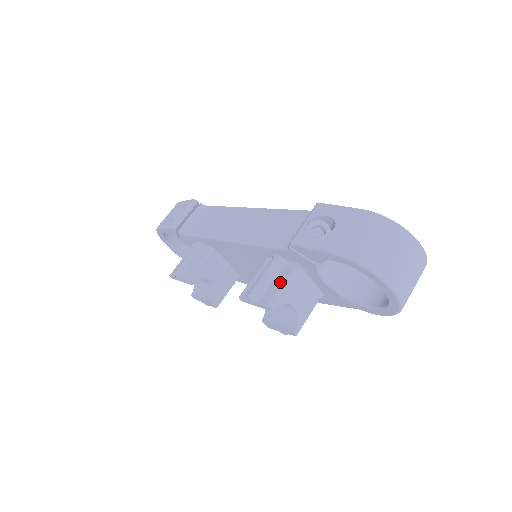
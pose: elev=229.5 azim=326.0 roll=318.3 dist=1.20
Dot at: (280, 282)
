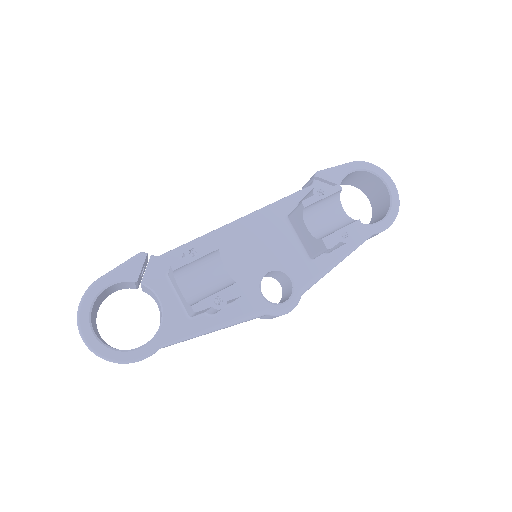
Dot at: occluded
